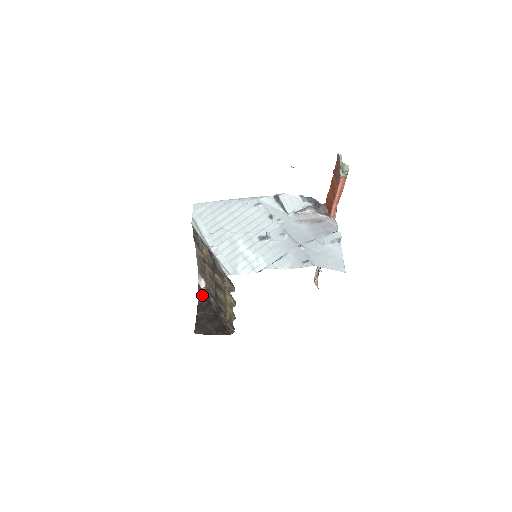
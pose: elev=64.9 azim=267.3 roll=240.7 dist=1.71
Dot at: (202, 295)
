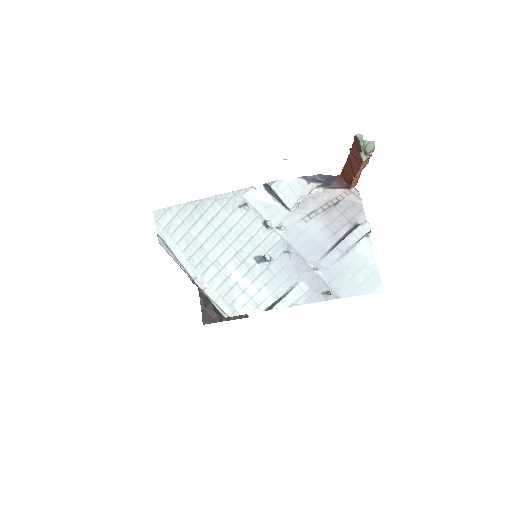
Dot at: occluded
